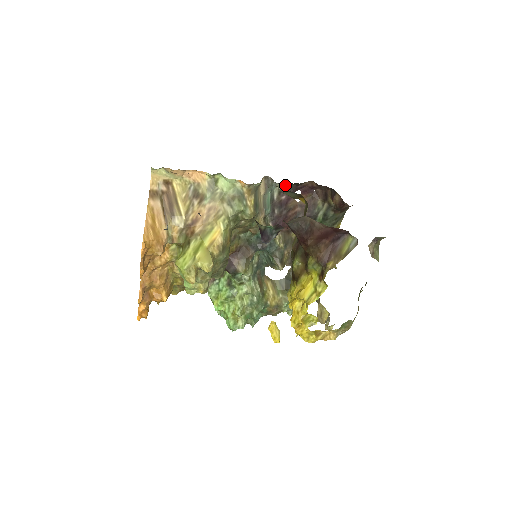
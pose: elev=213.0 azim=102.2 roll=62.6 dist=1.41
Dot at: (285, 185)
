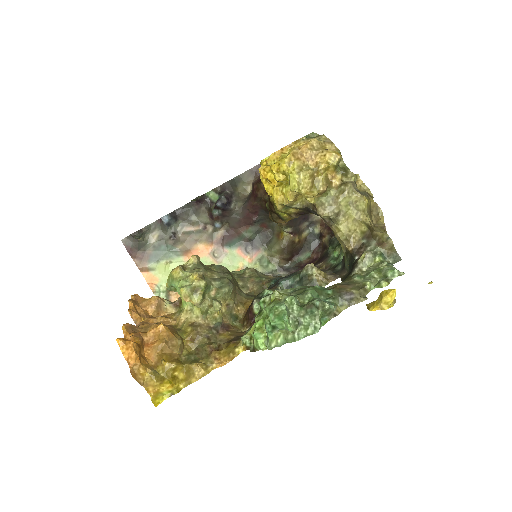
Dot at: (288, 271)
